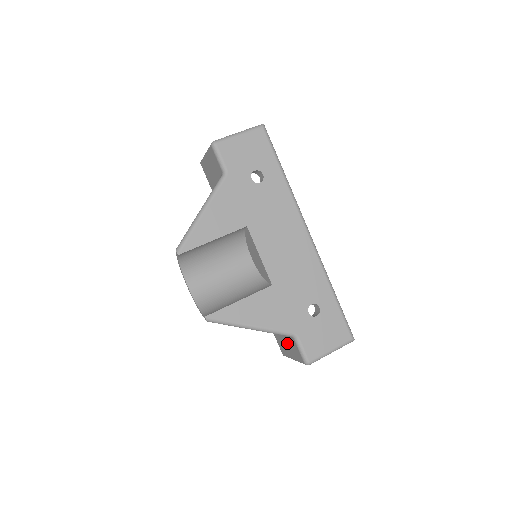
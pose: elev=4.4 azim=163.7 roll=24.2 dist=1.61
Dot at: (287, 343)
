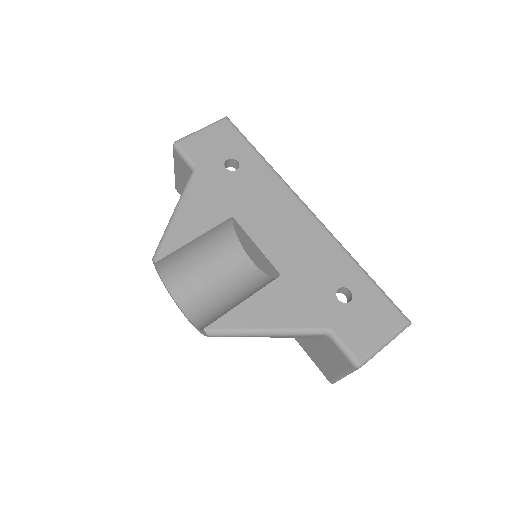
Dot at: (326, 354)
